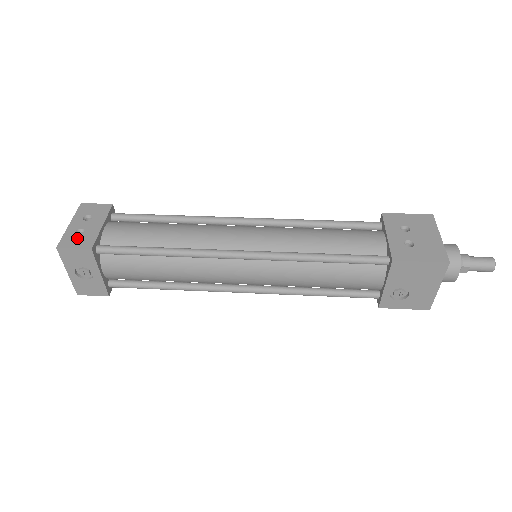
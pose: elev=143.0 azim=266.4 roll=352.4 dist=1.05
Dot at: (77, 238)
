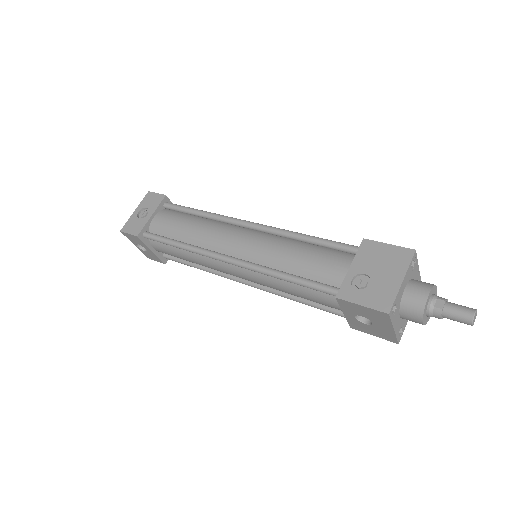
Dot at: occluded
